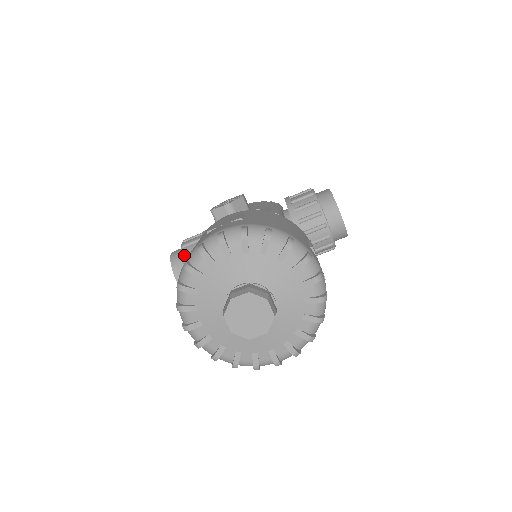
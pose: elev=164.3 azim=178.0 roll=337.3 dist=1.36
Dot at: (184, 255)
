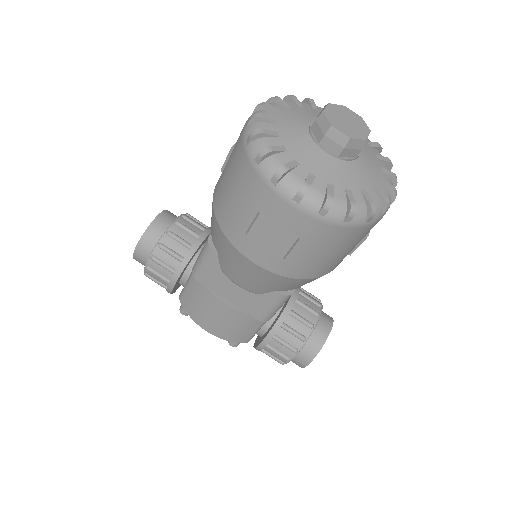
Dot at: (189, 214)
